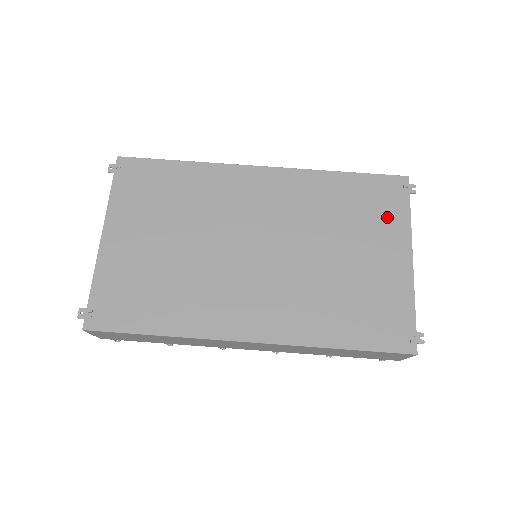
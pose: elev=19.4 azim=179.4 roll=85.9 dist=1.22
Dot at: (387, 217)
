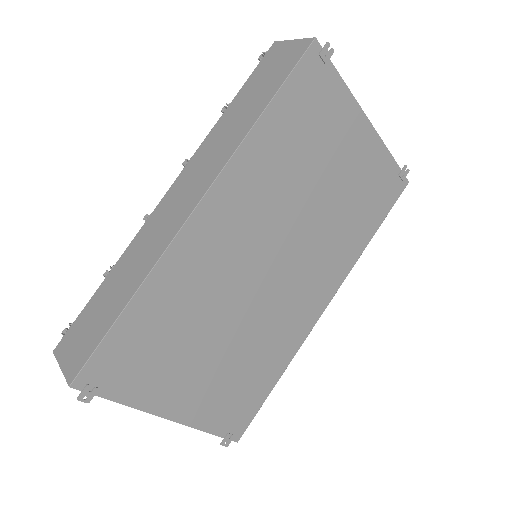
Dot at: (330, 108)
